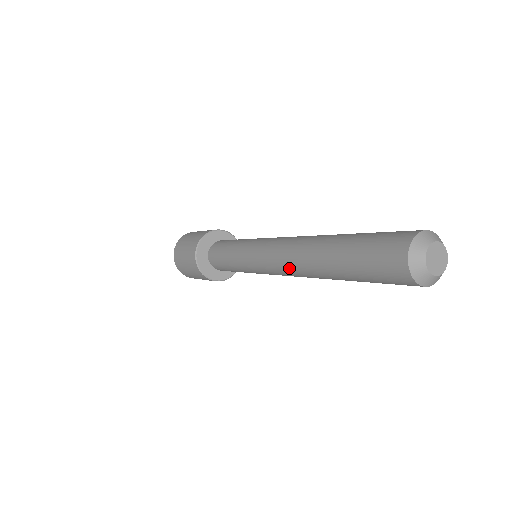
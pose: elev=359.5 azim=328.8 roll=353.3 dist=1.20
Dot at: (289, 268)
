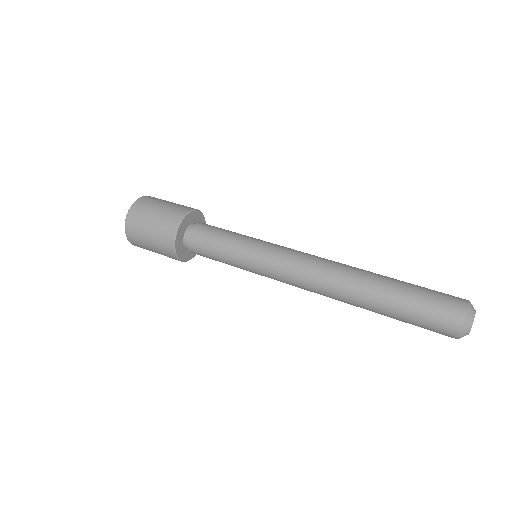
Dot at: (321, 280)
